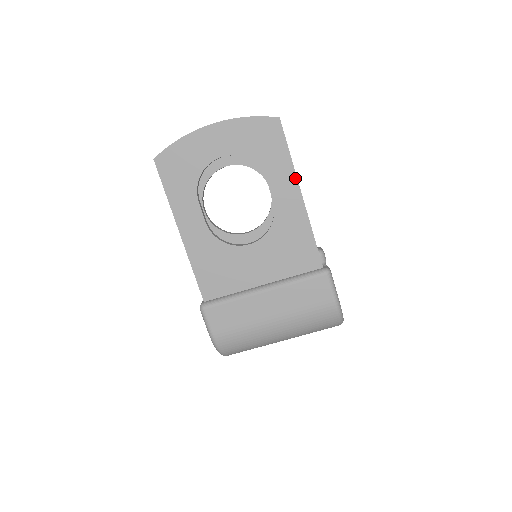
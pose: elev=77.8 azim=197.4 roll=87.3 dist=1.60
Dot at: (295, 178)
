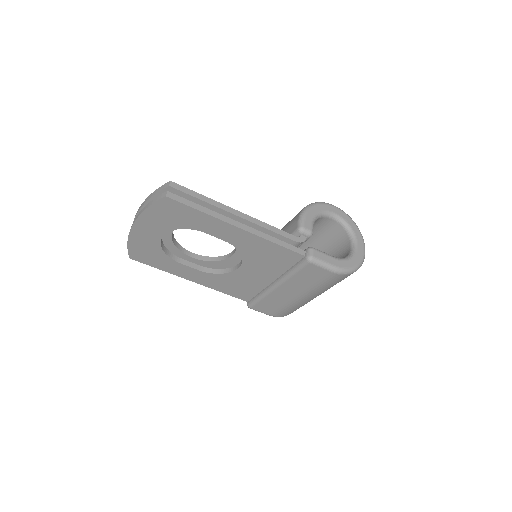
Dot at: (222, 222)
